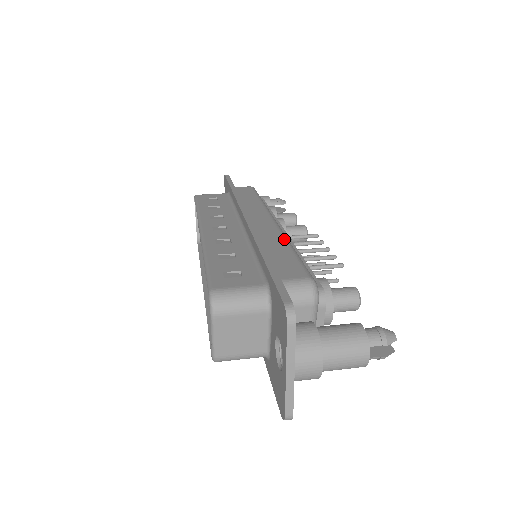
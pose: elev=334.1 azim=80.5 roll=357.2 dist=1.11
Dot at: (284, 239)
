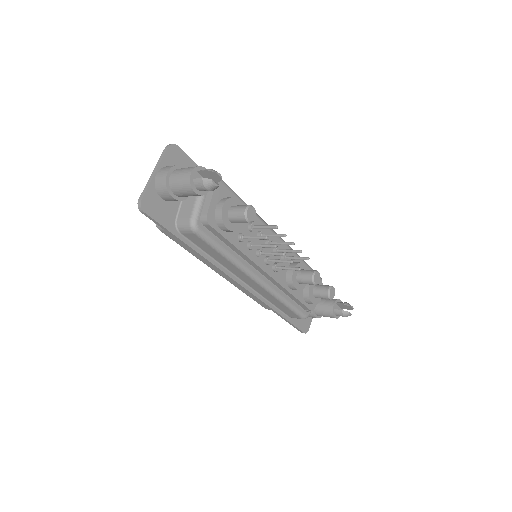
Dot at: occluded
